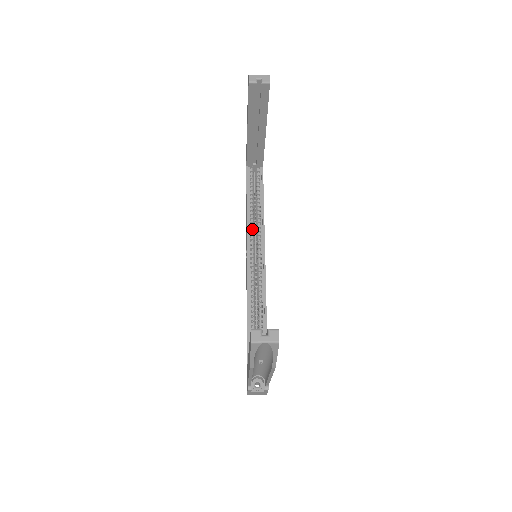
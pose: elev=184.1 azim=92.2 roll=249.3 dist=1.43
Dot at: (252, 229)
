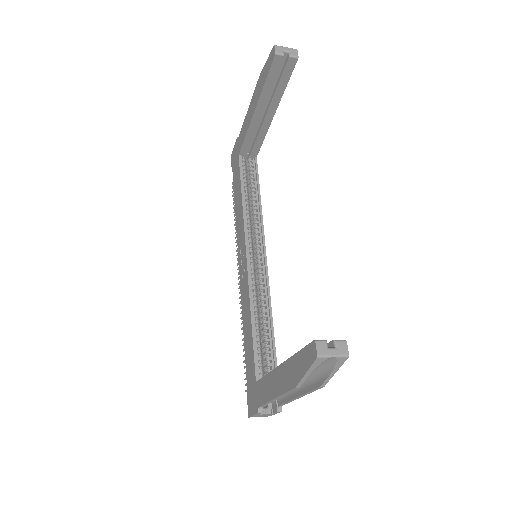
Dot at: (249, 225)
